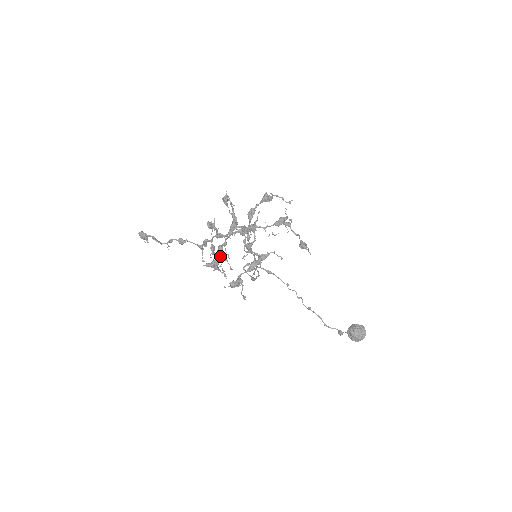
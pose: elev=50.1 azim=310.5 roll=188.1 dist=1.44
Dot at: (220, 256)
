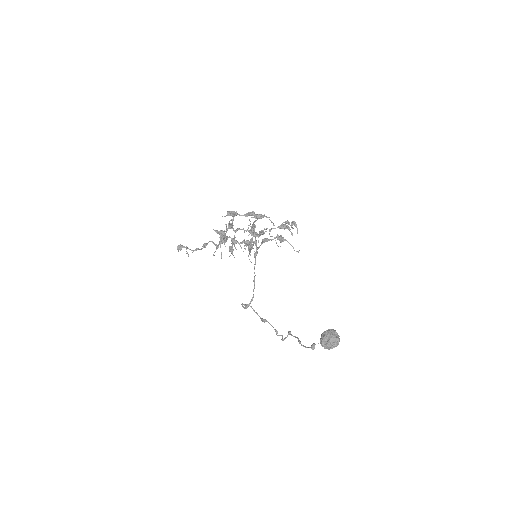
Dot at: (229, 224)
